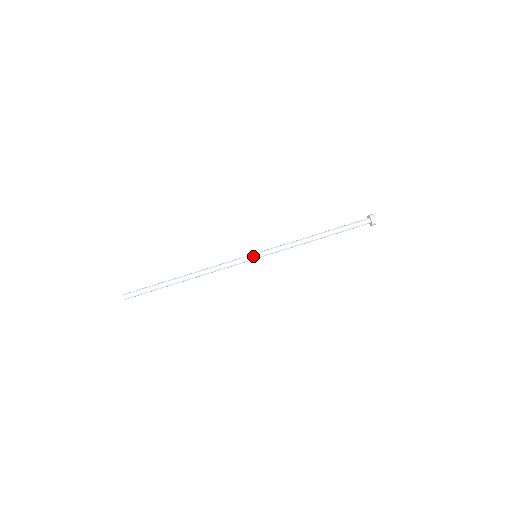
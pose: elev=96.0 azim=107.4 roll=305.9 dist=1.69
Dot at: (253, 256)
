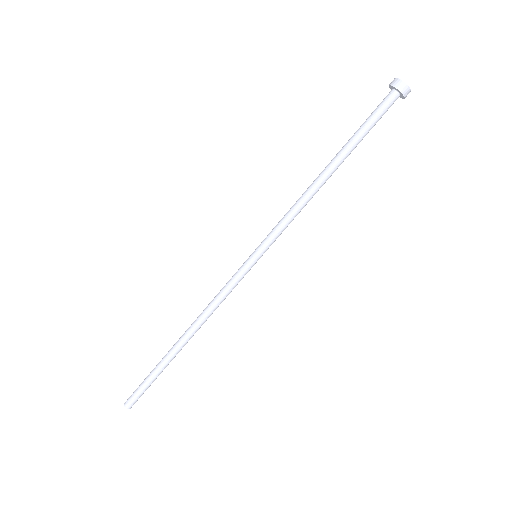
Dot at: occluded
